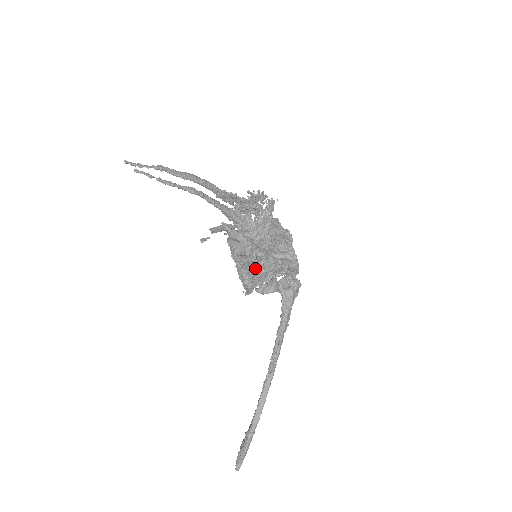
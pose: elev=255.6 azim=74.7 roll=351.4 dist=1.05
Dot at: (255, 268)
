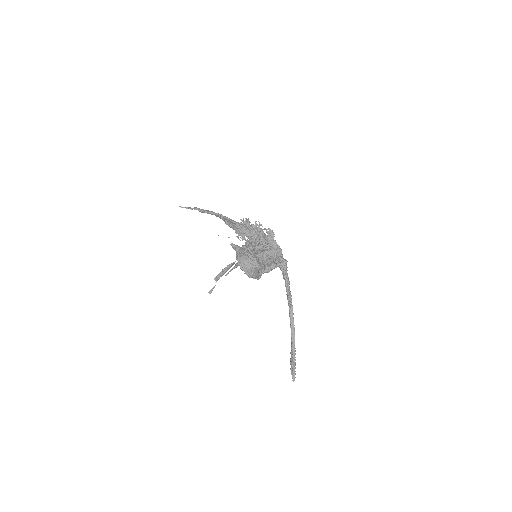
Dot at: (259, 259)
